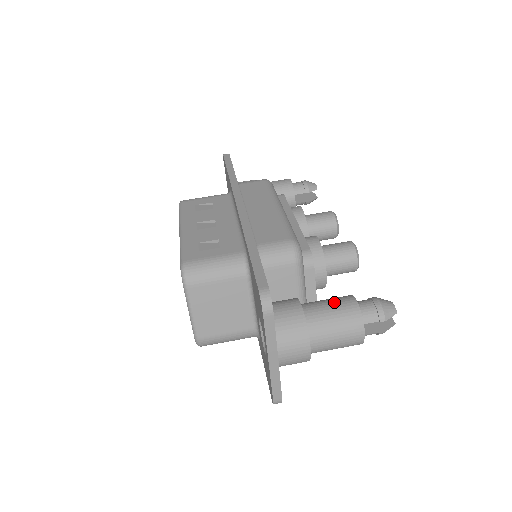
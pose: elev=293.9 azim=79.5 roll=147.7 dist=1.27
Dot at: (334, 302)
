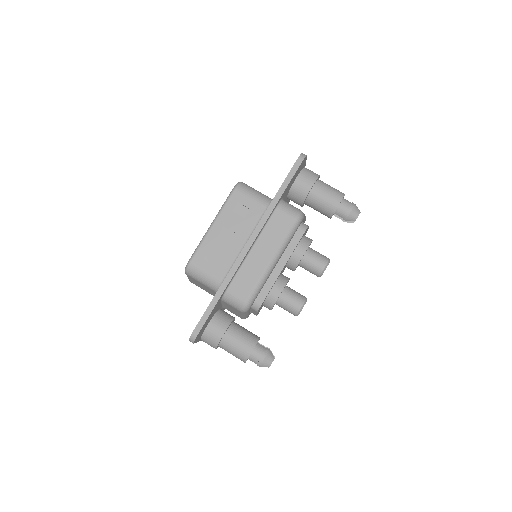
Dot at: (242, 343)
